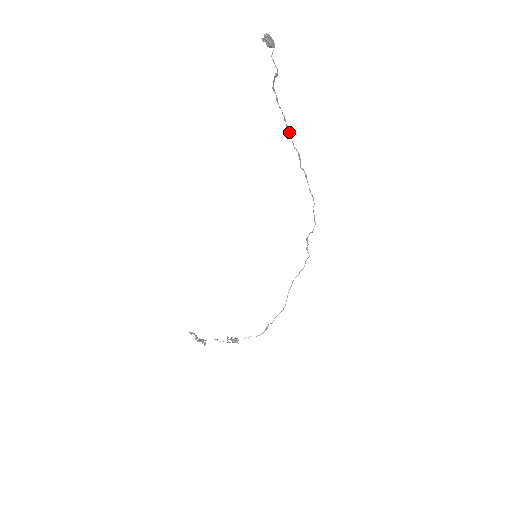
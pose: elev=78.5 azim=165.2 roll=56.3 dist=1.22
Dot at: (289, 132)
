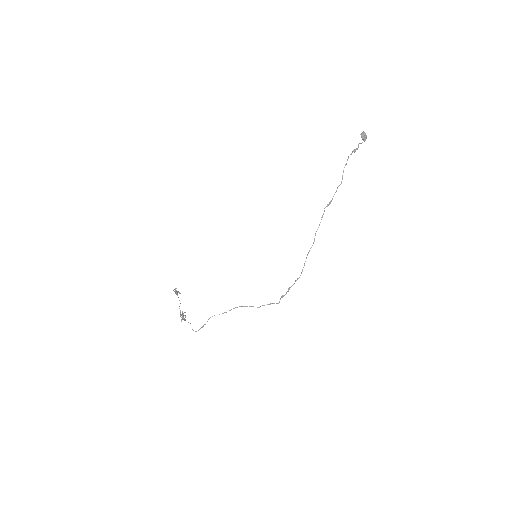
Dot at: (337, 188)
